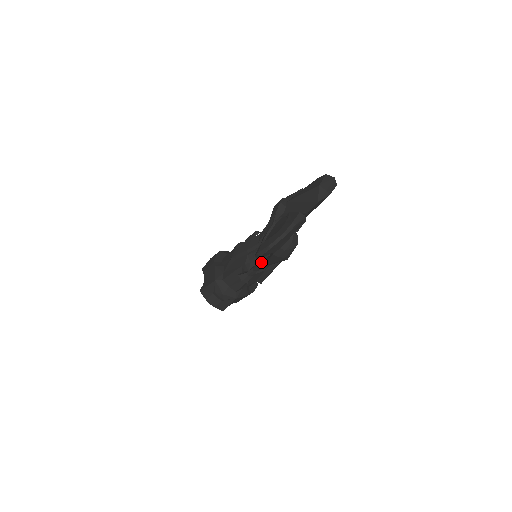
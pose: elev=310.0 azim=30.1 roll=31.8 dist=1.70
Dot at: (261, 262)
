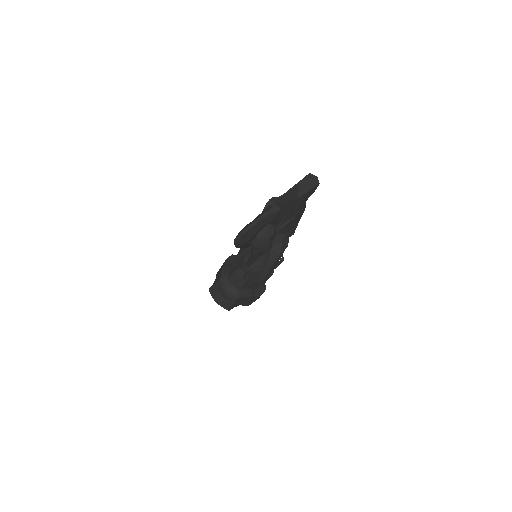
Dot at: occluded
